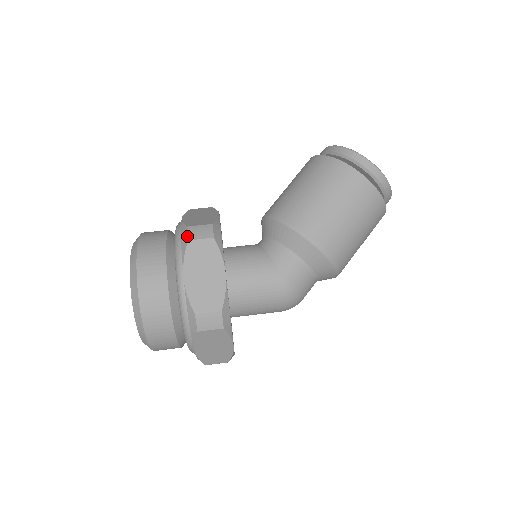
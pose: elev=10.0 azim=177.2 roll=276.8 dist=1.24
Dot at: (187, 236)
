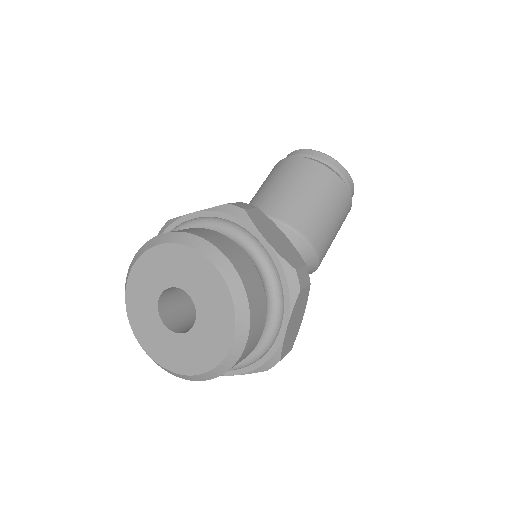
Dot at: (299, 284)
